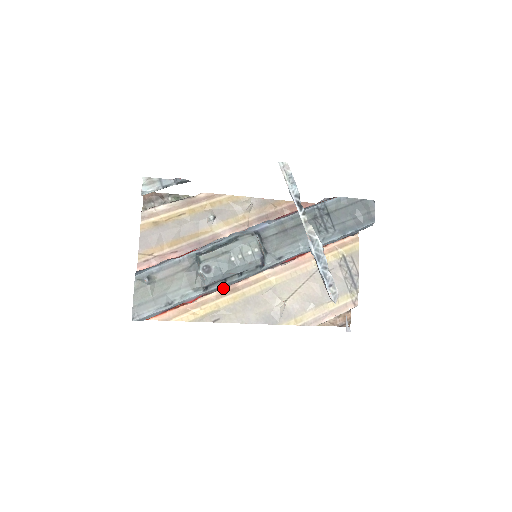
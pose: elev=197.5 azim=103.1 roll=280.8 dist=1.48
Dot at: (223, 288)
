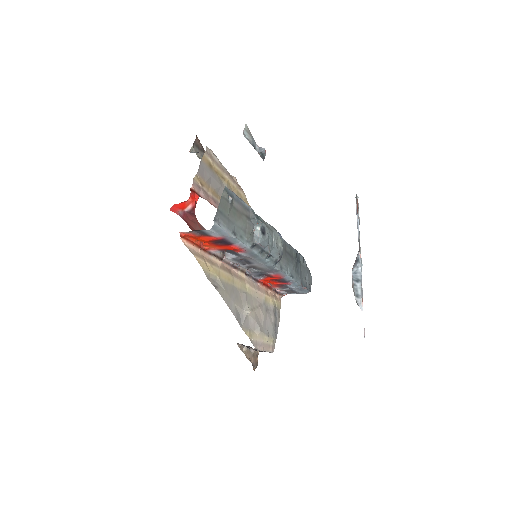
Dot at: (226, 263)
